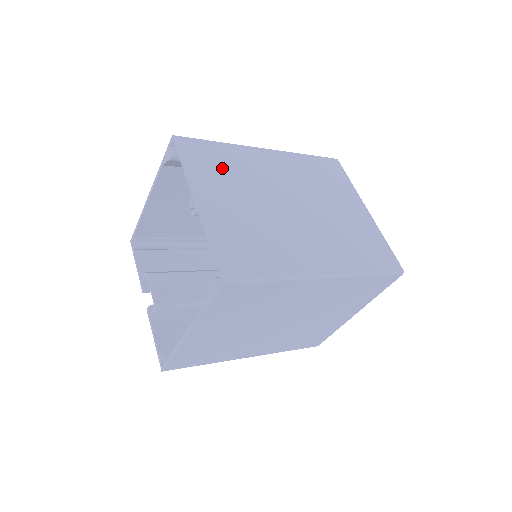
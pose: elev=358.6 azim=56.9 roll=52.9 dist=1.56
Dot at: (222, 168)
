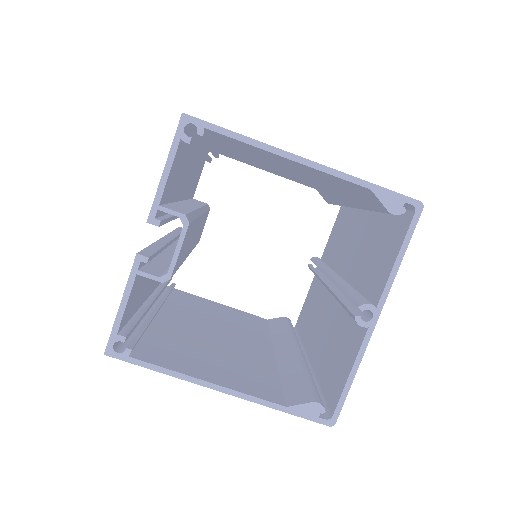
Dot at: occluded
